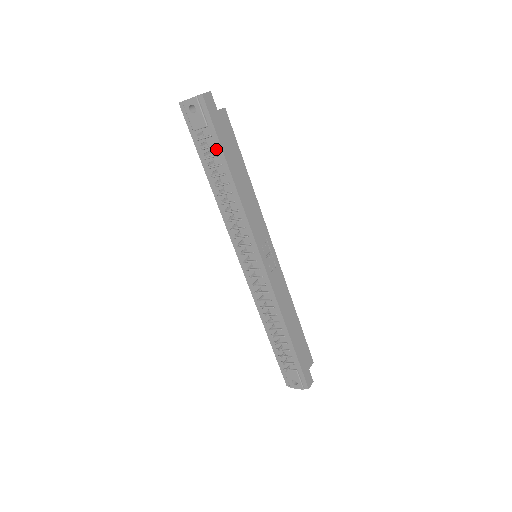
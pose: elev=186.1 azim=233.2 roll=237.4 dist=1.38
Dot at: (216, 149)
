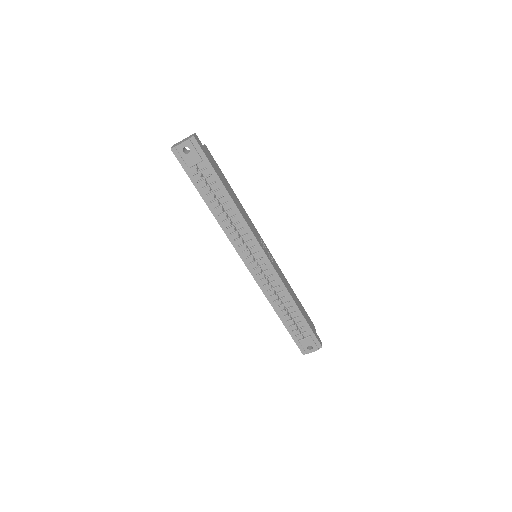
Dot at: (212, 177)
